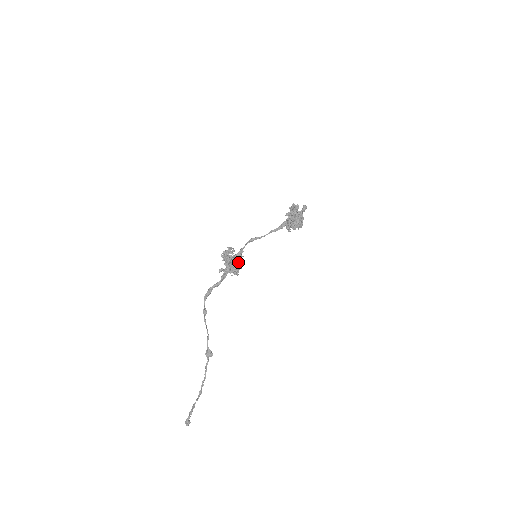
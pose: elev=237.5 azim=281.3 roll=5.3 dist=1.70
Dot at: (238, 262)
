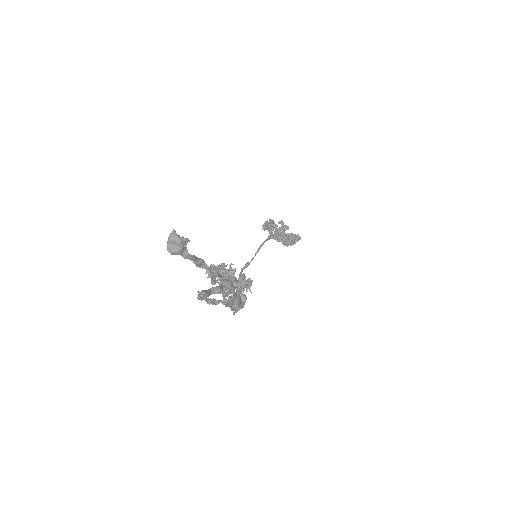
Dot at: occluded
